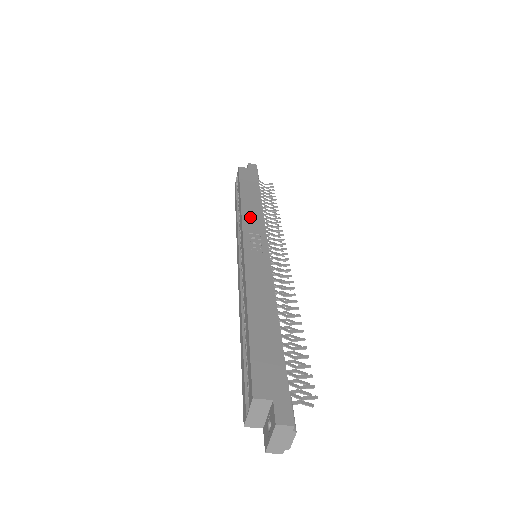
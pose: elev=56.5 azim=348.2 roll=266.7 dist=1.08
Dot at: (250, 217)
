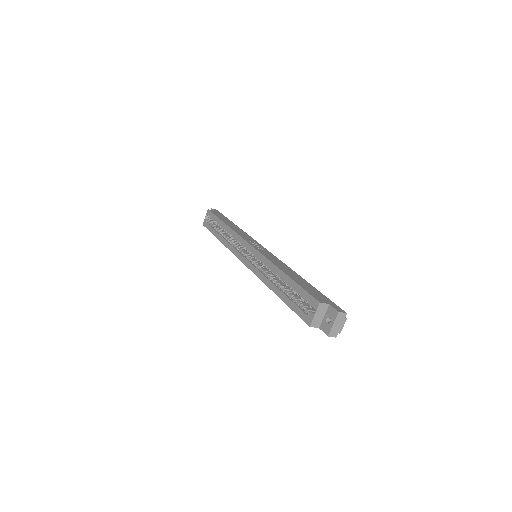
Dot at: (242, 234)
